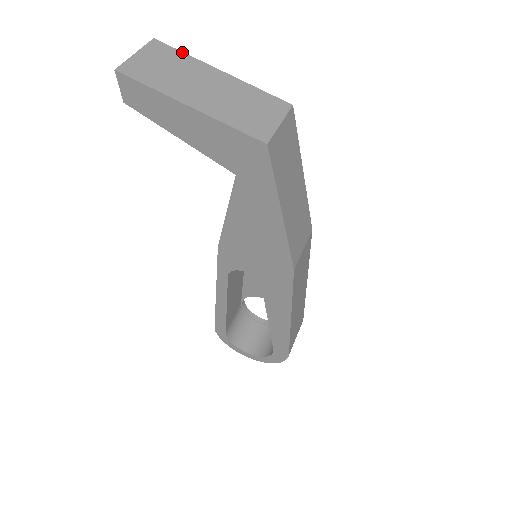
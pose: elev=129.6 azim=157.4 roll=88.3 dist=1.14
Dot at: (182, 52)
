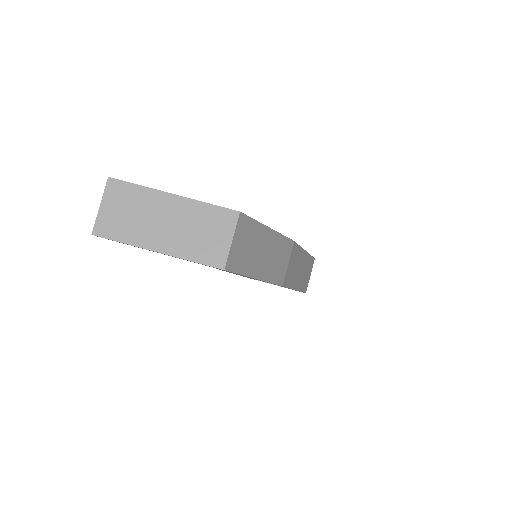
Dot at: (135, 185)
